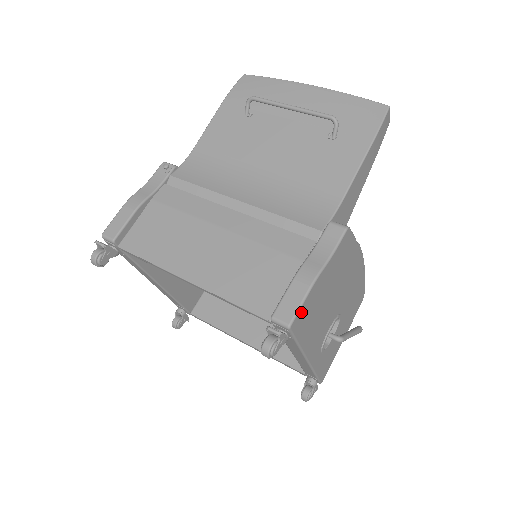
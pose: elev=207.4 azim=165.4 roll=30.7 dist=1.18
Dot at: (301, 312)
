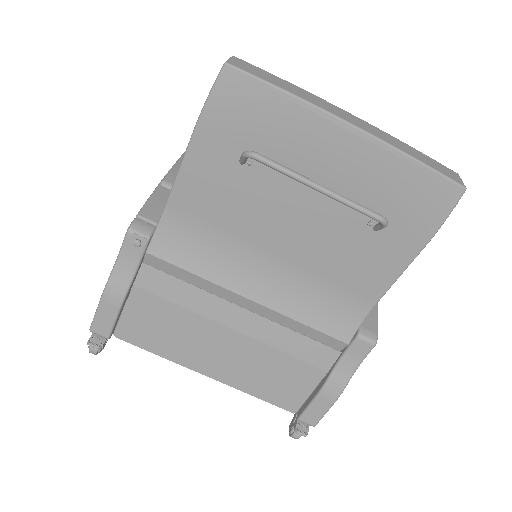
Dot at: occluded
